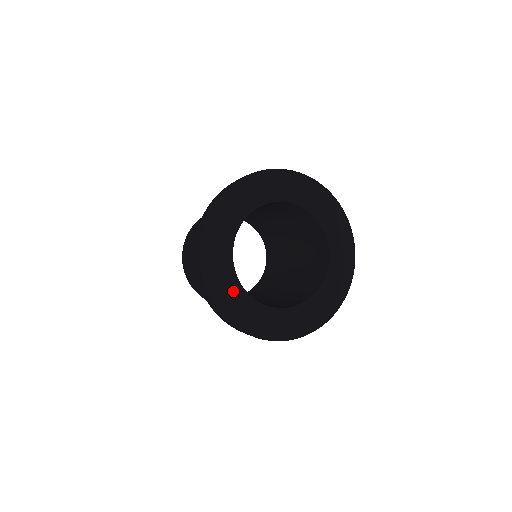
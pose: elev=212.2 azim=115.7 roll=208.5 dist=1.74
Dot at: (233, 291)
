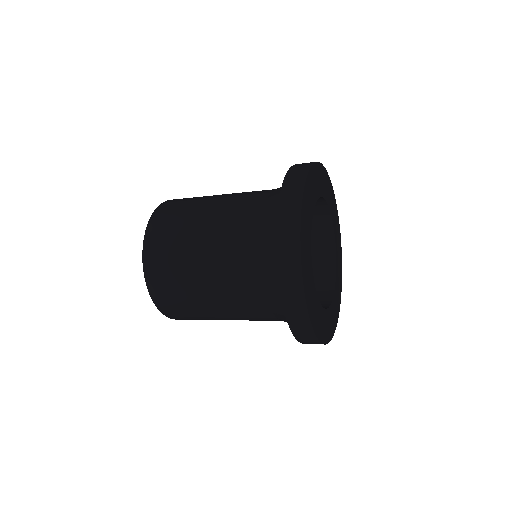
Dot at: (317, 310)
